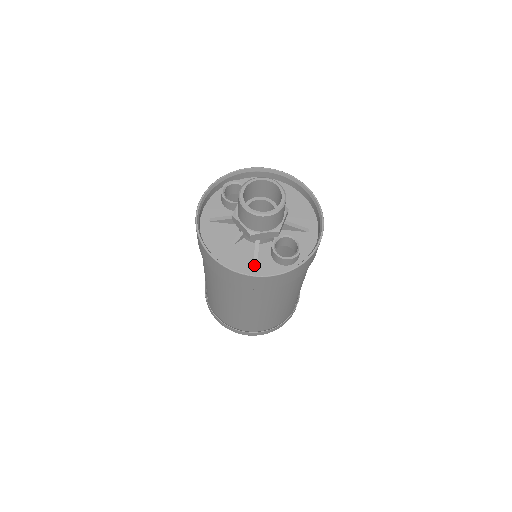
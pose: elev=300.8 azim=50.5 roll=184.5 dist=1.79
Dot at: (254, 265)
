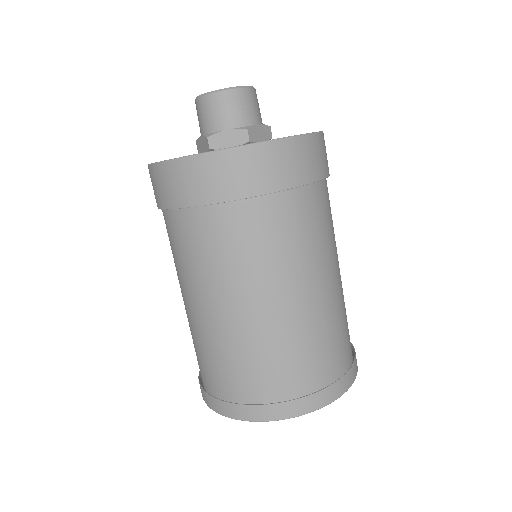
Dot at: occluded
